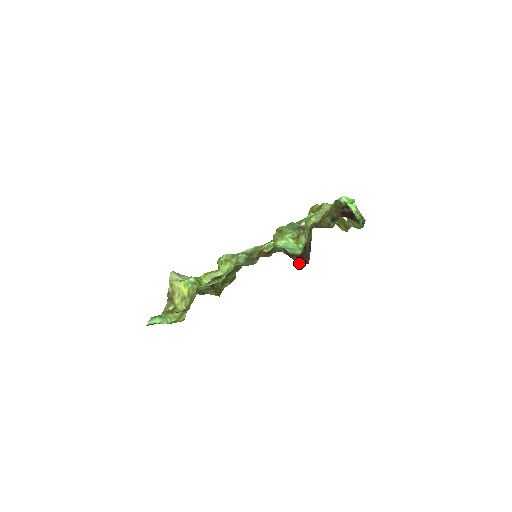
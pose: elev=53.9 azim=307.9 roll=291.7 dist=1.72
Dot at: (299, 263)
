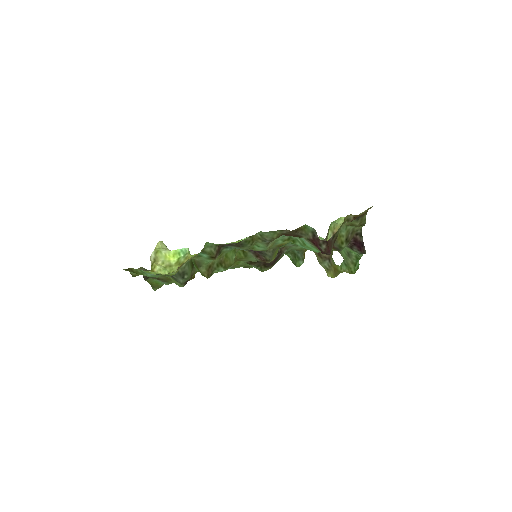
Dot at: (322, 250)
